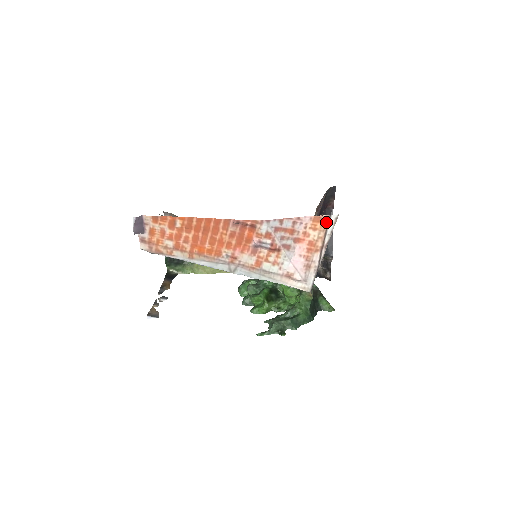
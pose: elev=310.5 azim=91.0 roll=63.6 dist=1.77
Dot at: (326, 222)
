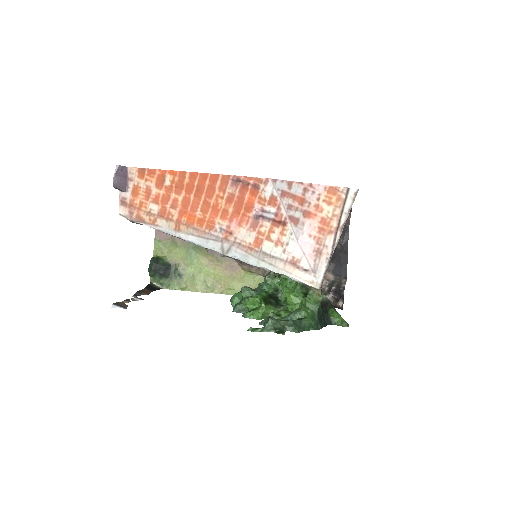
Dot at: (343, 196)
